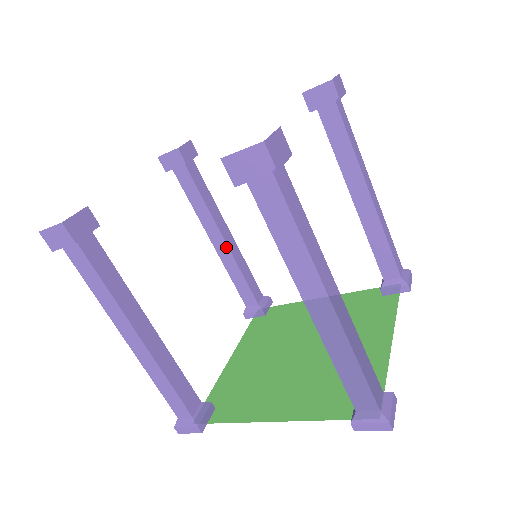
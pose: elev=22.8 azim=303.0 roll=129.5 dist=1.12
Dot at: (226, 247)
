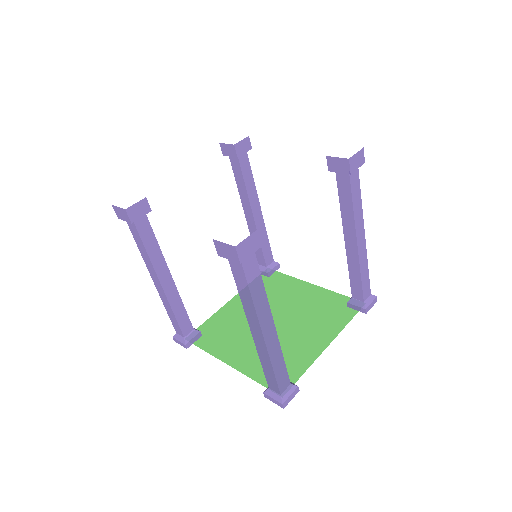
Dot at: (253, 222)
